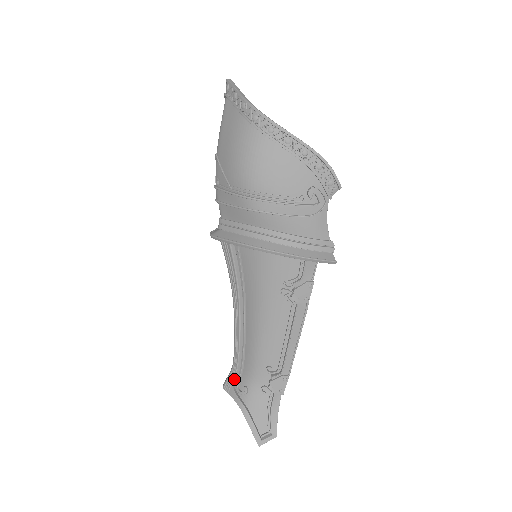
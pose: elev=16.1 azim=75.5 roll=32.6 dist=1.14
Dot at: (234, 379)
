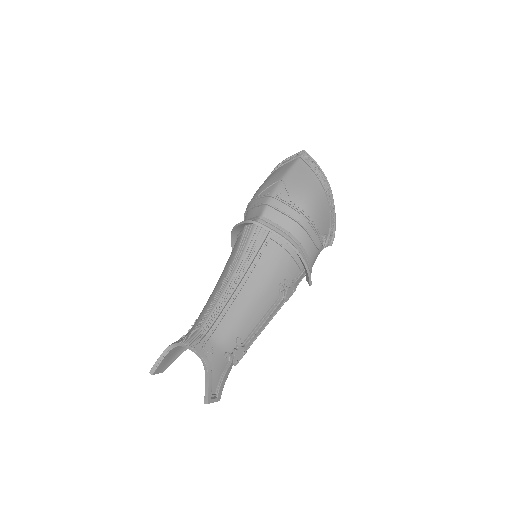
Dot at: (201, 339)
